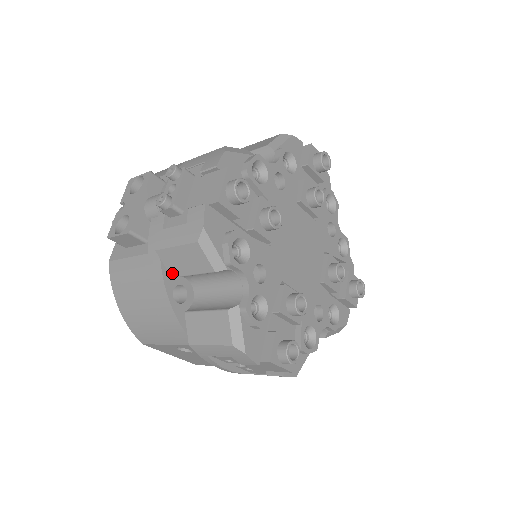
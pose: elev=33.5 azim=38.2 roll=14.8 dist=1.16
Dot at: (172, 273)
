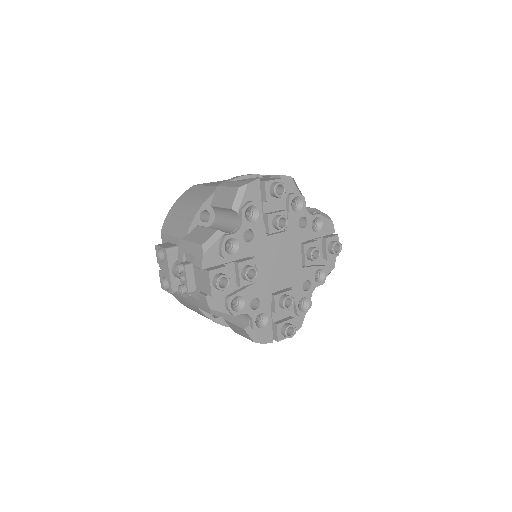
Dot at: occluded
